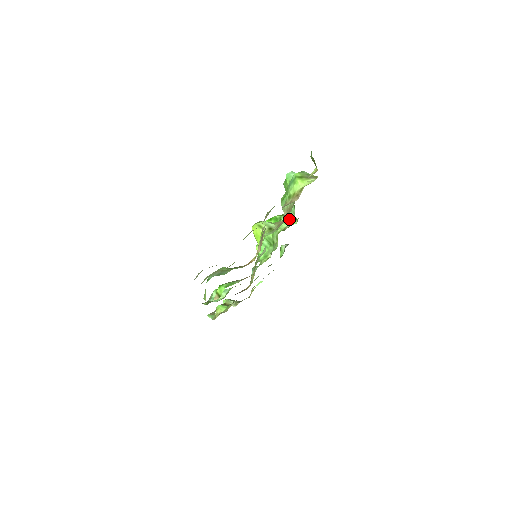
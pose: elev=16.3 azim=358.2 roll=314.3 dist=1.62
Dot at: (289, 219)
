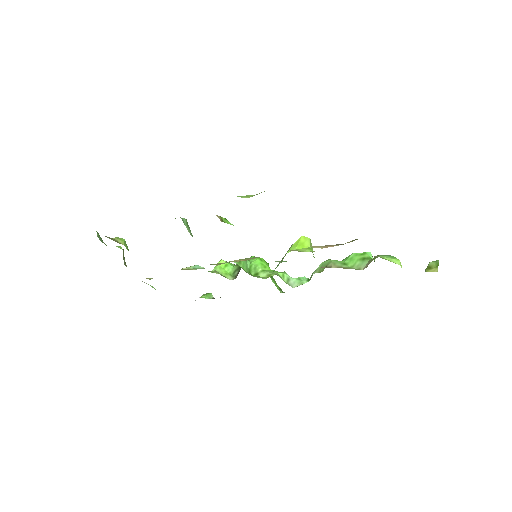
Dot at: (290, 281)
